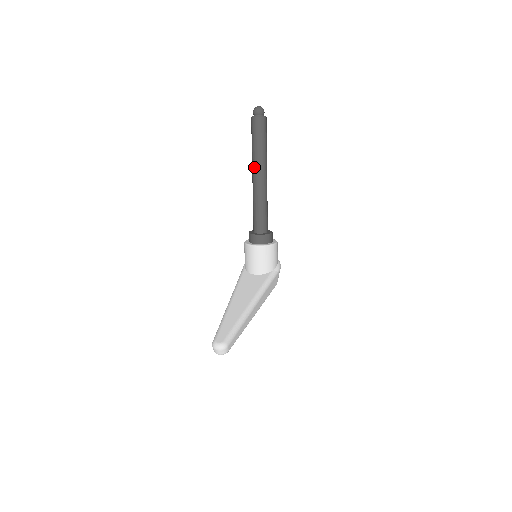
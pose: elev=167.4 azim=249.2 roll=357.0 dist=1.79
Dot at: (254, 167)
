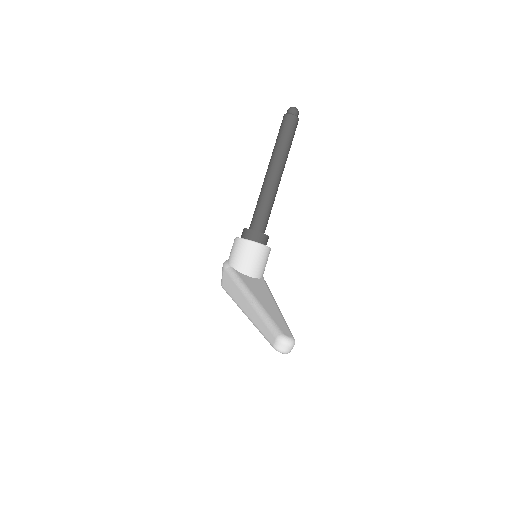
Dot at: (277, 162)
